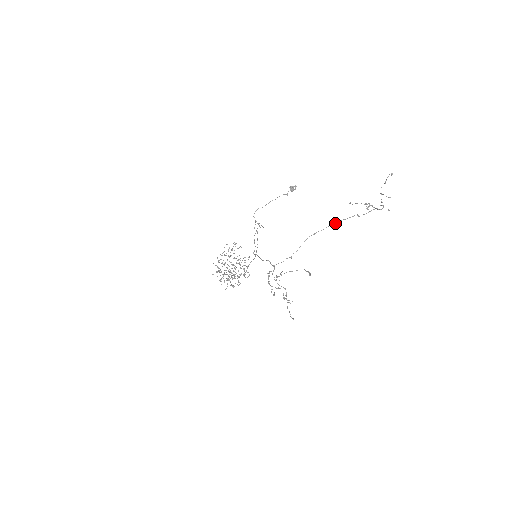
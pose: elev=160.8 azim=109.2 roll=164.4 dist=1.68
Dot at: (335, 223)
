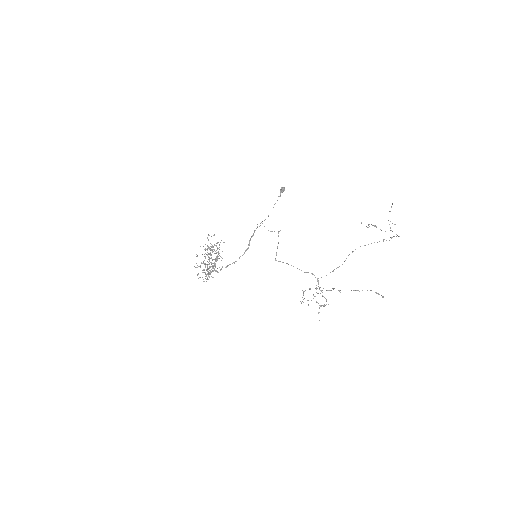
Dot at: occluded
